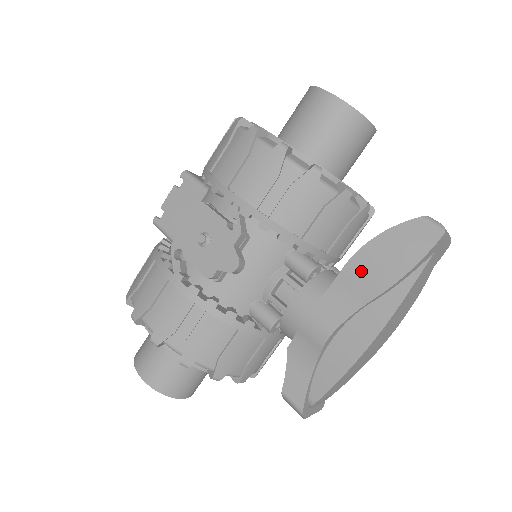
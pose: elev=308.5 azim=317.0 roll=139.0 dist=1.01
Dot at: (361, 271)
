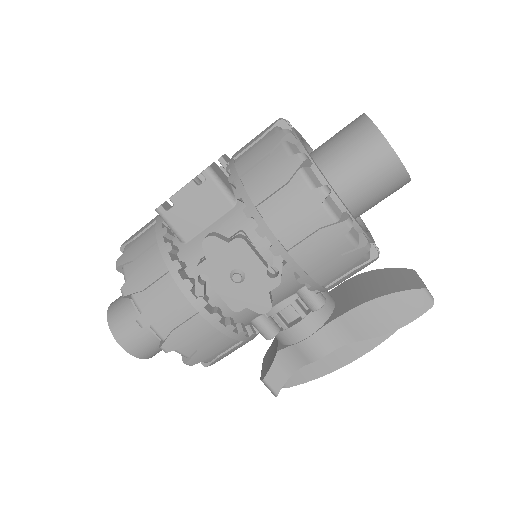
Dot at: (362, 319)
